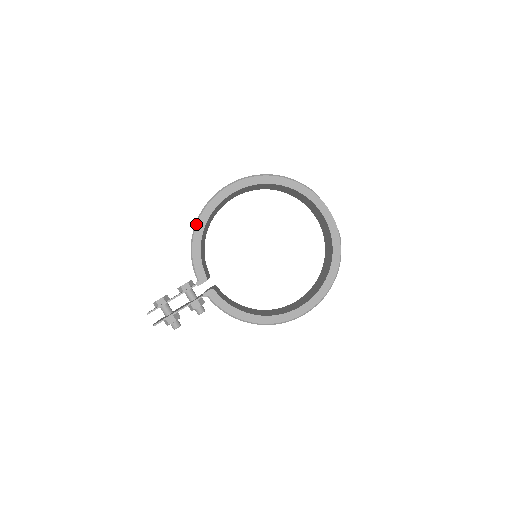
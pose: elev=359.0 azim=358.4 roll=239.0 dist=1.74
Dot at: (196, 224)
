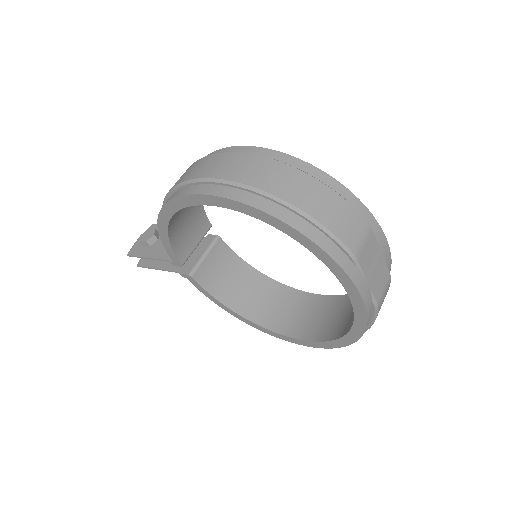
Dot at: (163, 204)
